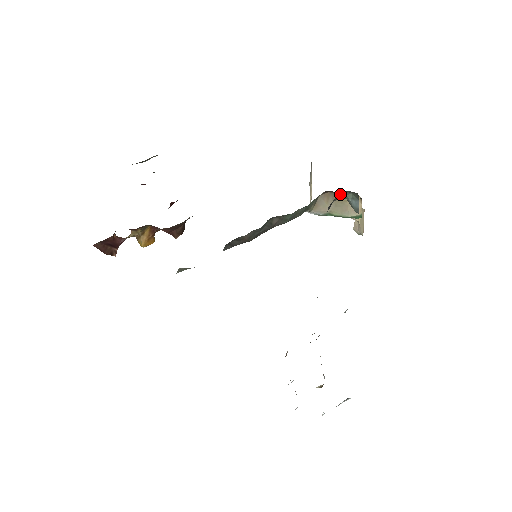
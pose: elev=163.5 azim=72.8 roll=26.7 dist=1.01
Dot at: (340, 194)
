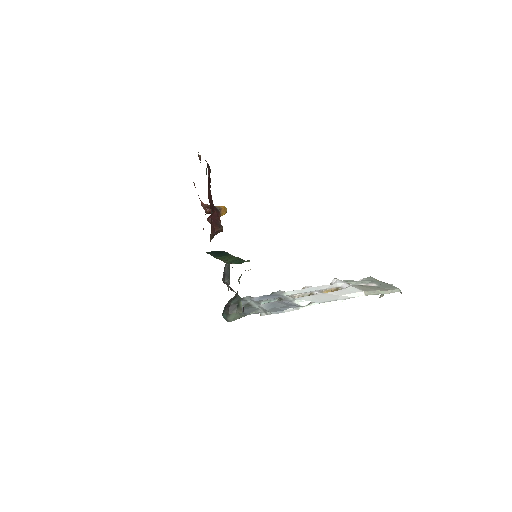
Dot at: occluded
